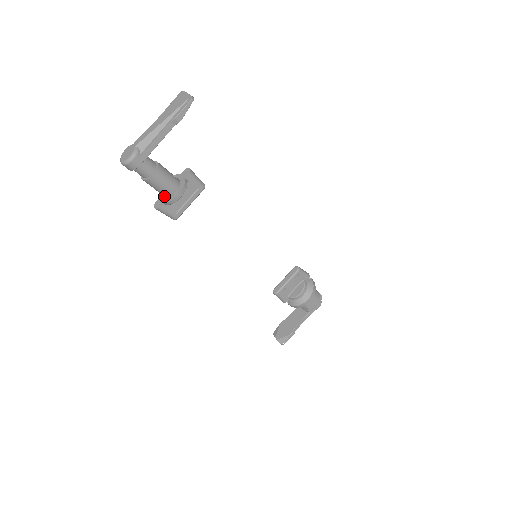
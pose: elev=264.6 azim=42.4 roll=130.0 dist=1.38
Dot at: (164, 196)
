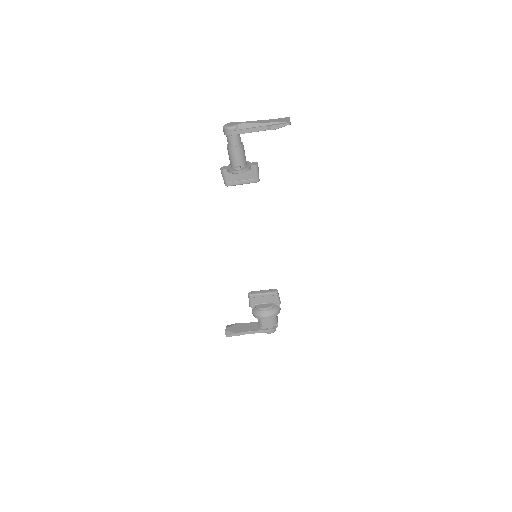
Dot at: (231, 166)
